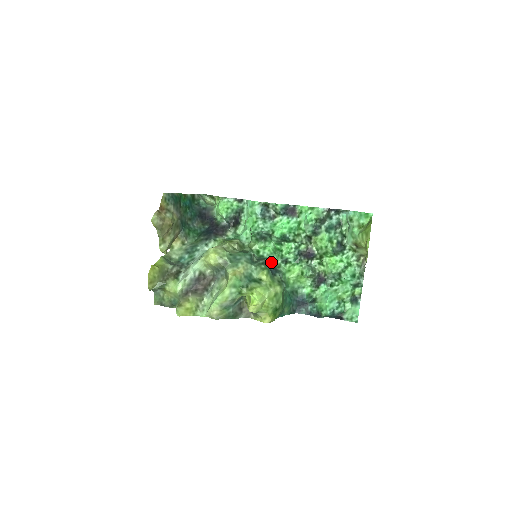
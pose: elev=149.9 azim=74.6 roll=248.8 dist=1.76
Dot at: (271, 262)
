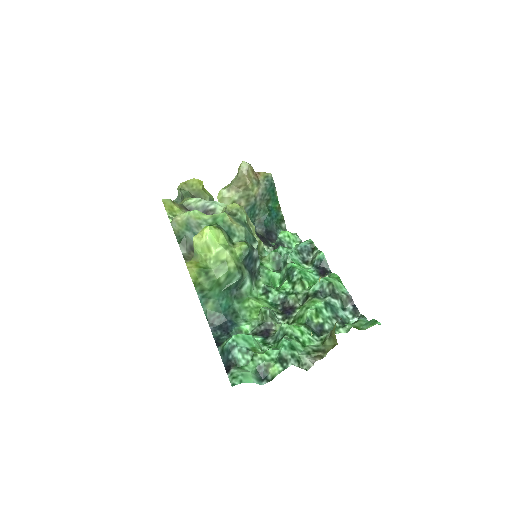
Dot at: (258, 267)
